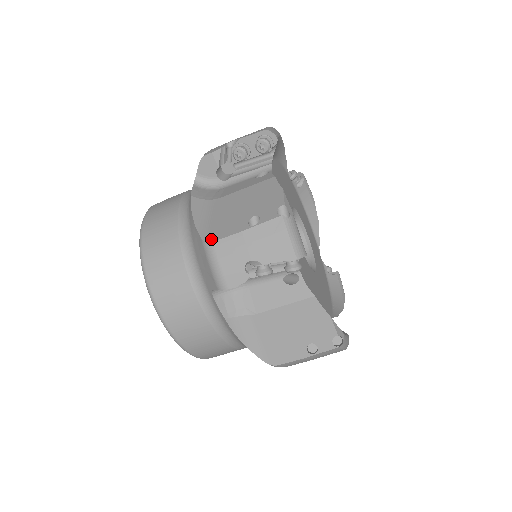
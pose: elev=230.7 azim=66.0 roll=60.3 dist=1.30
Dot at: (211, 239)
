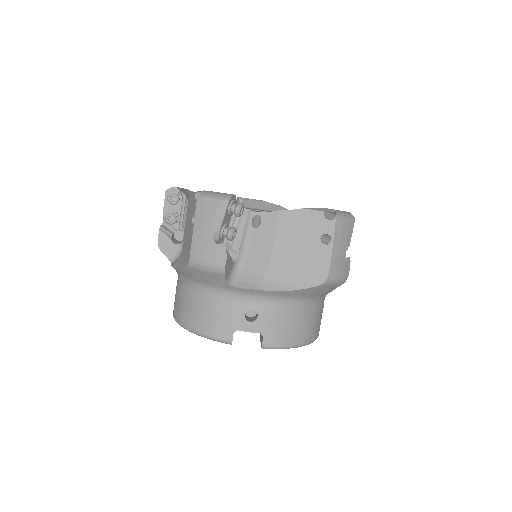
Dot at: occluded
